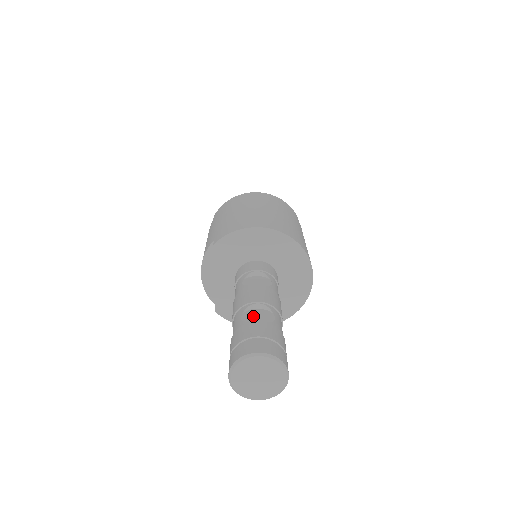
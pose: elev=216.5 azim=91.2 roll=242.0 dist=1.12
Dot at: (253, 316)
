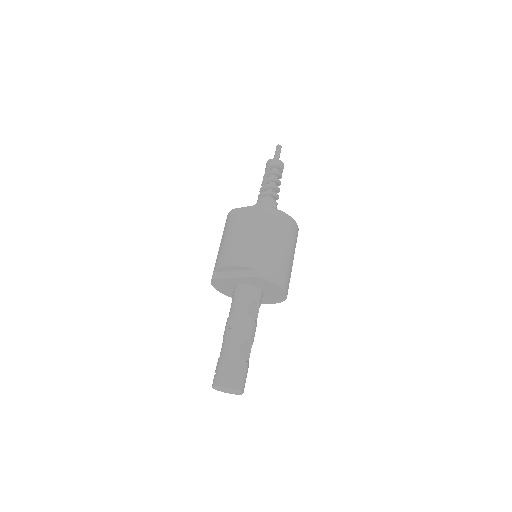
Dot at: (244, 349)
